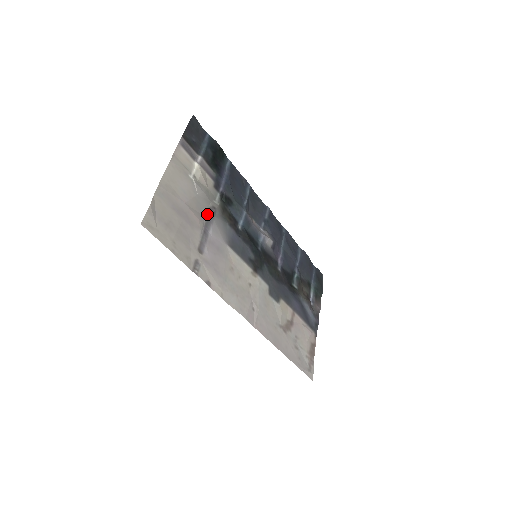
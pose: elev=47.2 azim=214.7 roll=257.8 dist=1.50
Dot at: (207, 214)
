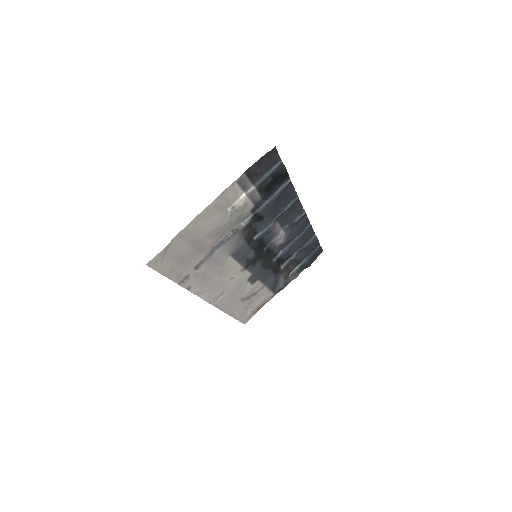
Dot at: (225, 236)
